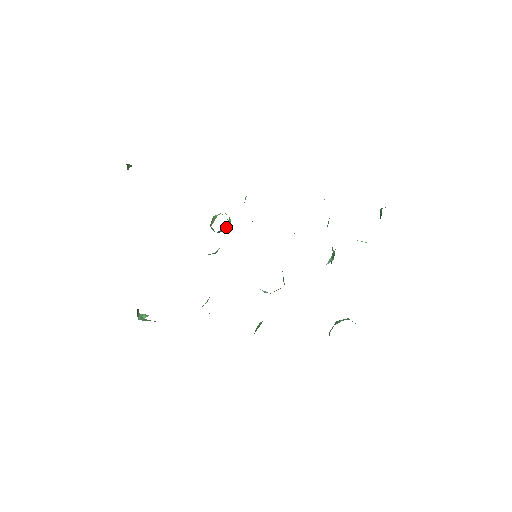
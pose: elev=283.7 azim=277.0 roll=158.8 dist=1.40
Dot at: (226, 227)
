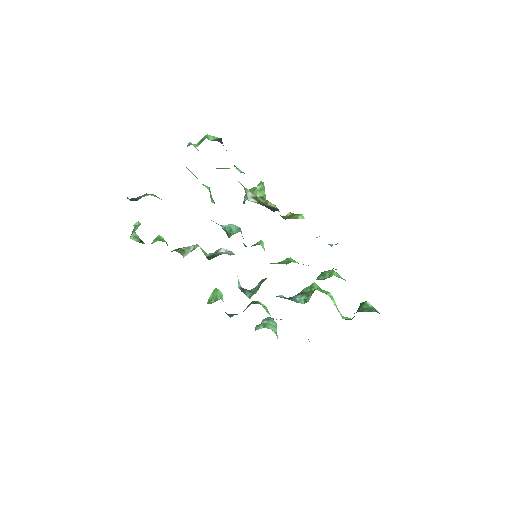
Dot at: occluded
